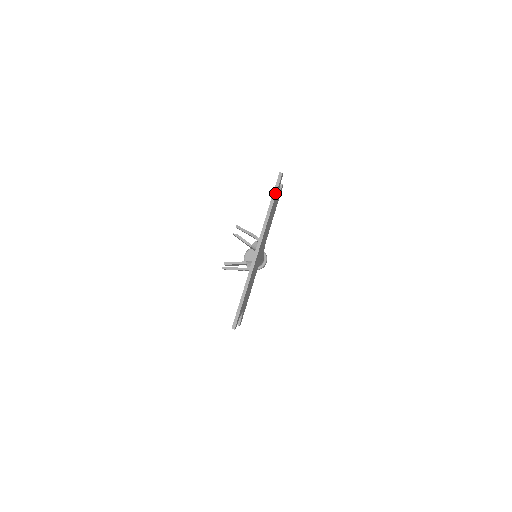
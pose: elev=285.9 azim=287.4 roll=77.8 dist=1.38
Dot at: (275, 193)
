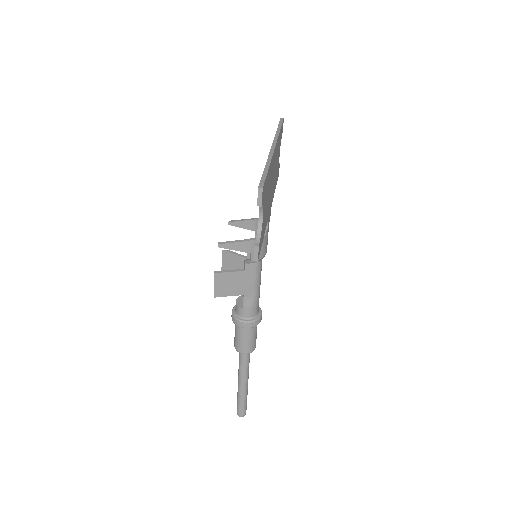
Dot at: (280, 124)
